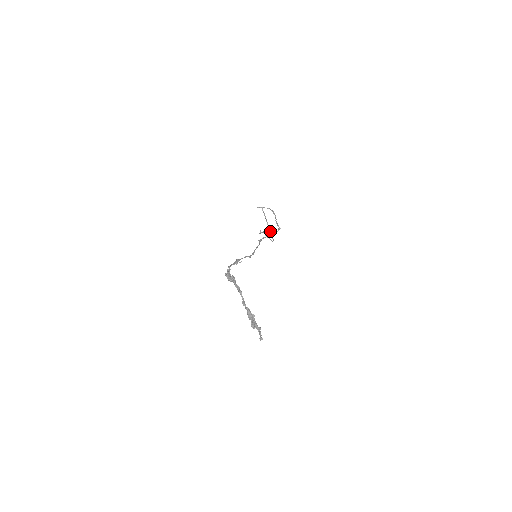
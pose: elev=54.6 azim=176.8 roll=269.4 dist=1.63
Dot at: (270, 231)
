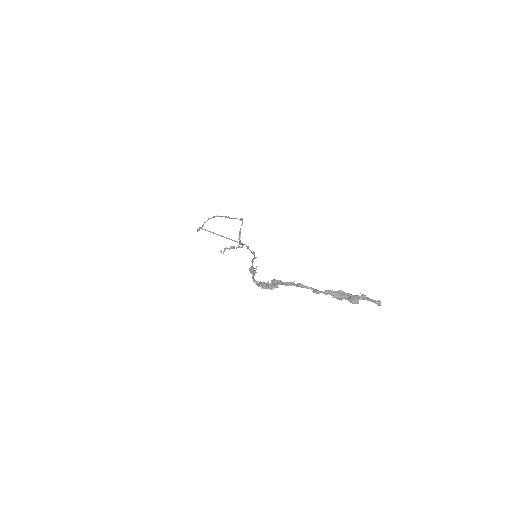
Dot at: occluded
